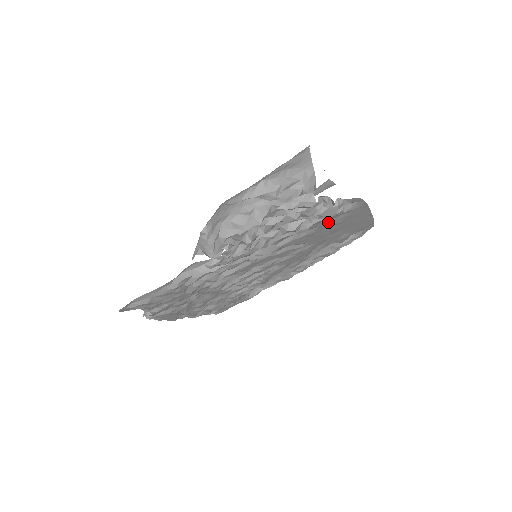
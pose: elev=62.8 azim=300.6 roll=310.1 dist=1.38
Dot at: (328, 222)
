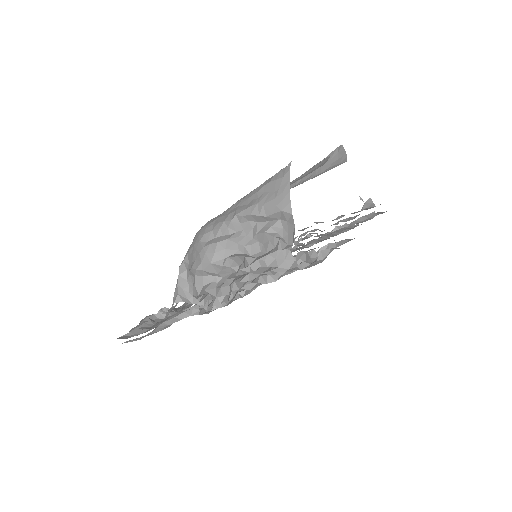
Dot at: occluded
